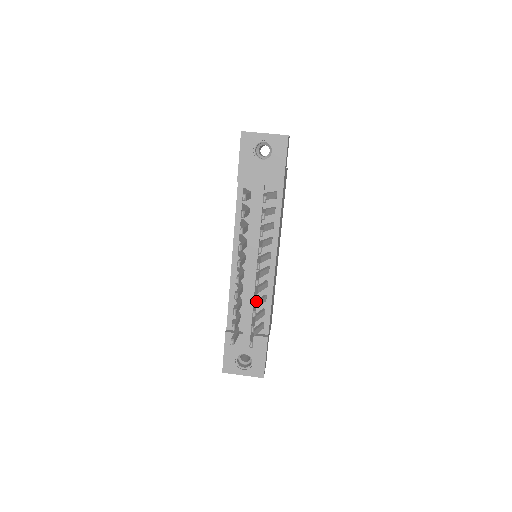
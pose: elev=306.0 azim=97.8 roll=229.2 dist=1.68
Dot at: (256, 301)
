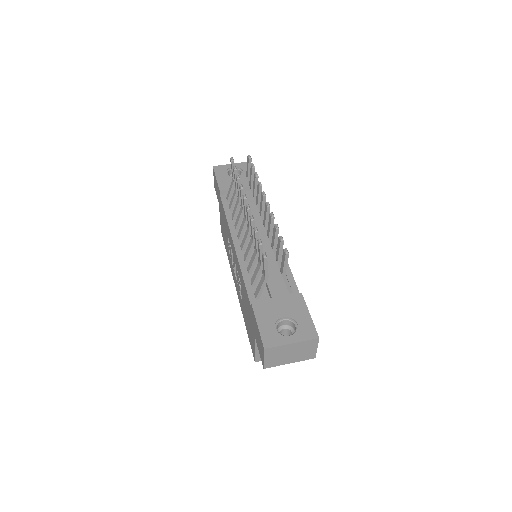
Dot at: occluded
